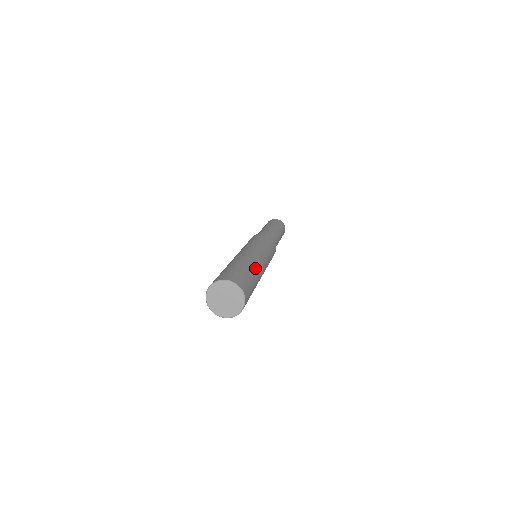
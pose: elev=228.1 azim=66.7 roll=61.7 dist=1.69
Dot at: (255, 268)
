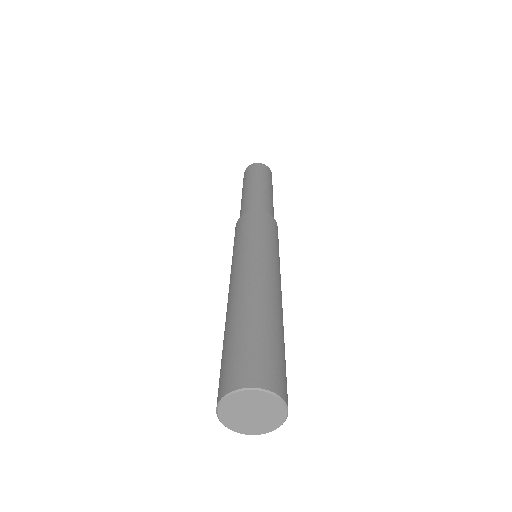
Dot at: occluded
